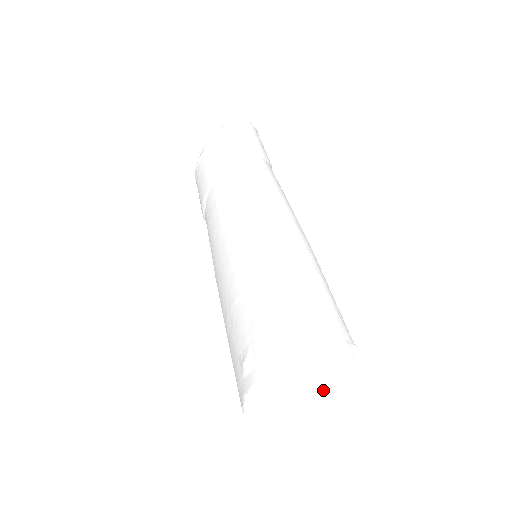
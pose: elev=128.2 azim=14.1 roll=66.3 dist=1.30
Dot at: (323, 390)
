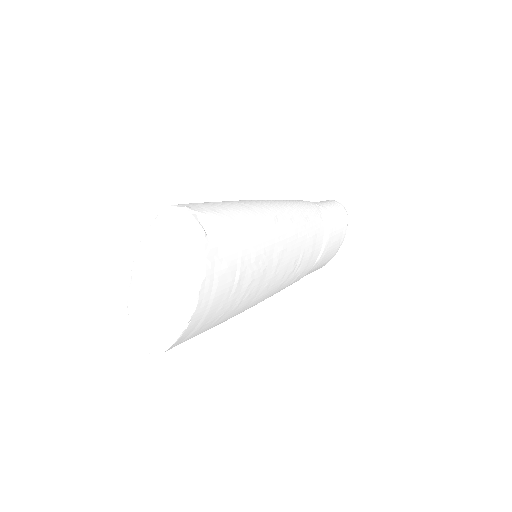
Dot at: (184, 316)
